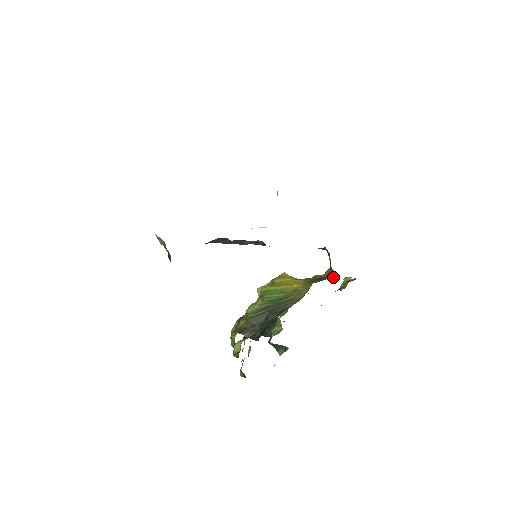
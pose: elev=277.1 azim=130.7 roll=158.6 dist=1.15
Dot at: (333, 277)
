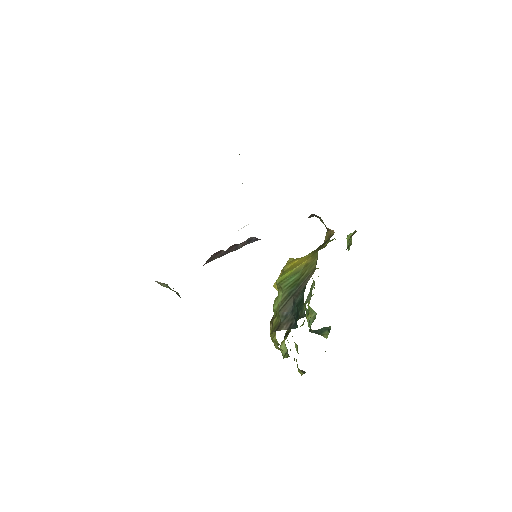
Dot at: occluded
